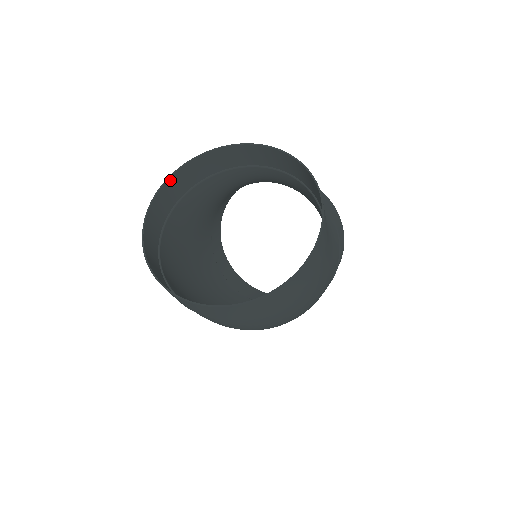
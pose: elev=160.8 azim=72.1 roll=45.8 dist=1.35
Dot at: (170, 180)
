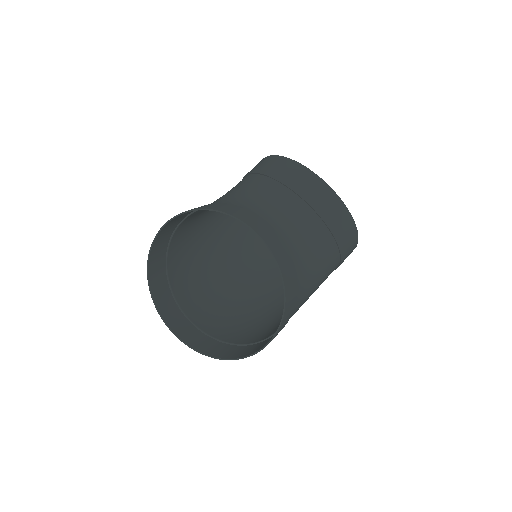
Dot at: (180, 214)
